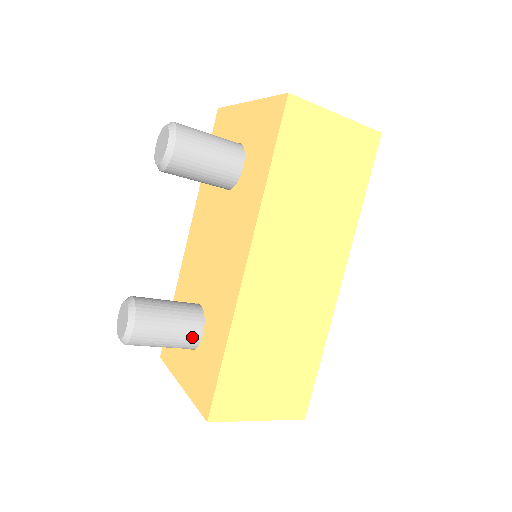
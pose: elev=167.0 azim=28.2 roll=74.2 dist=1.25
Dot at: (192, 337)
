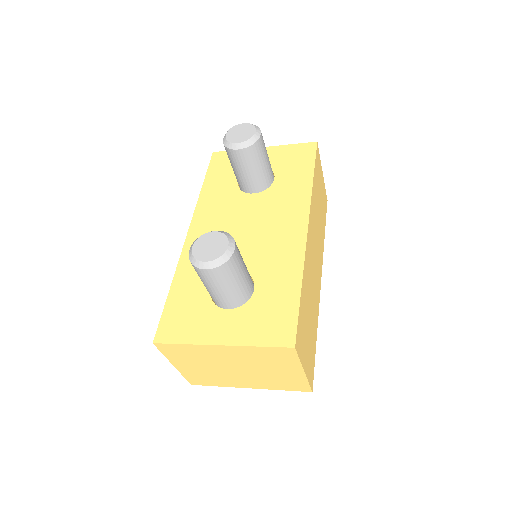
Dot at: (250, 287)
